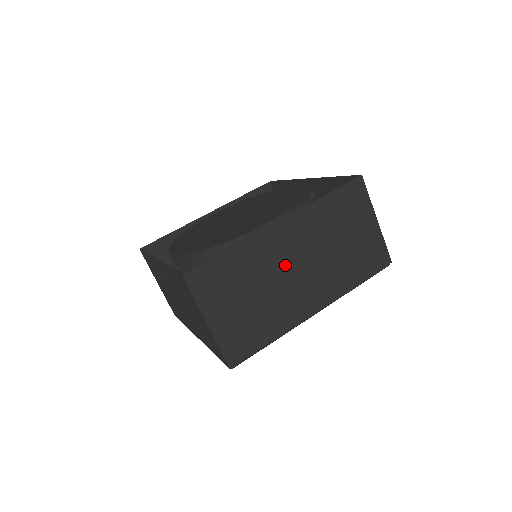
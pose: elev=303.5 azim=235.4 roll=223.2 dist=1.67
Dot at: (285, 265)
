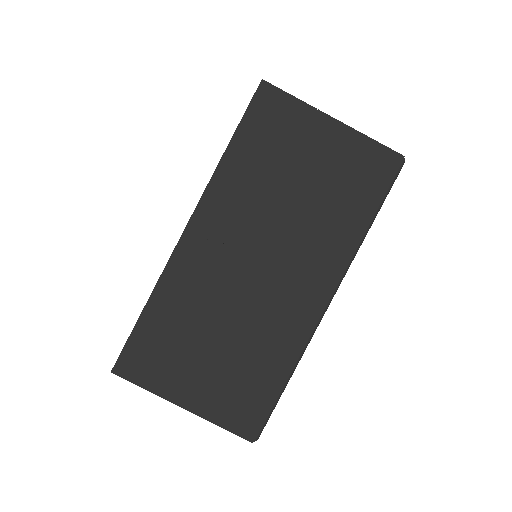
Dot at: occluded
